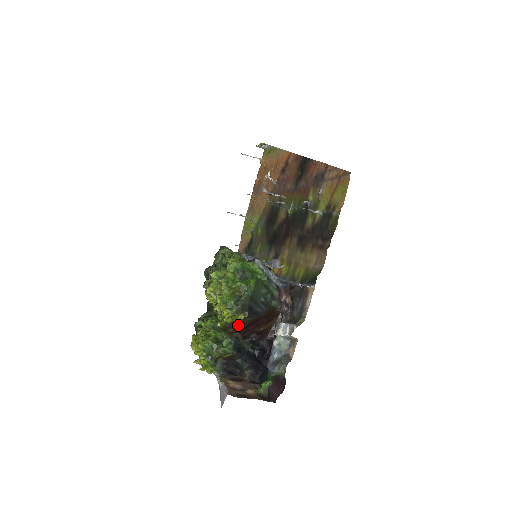
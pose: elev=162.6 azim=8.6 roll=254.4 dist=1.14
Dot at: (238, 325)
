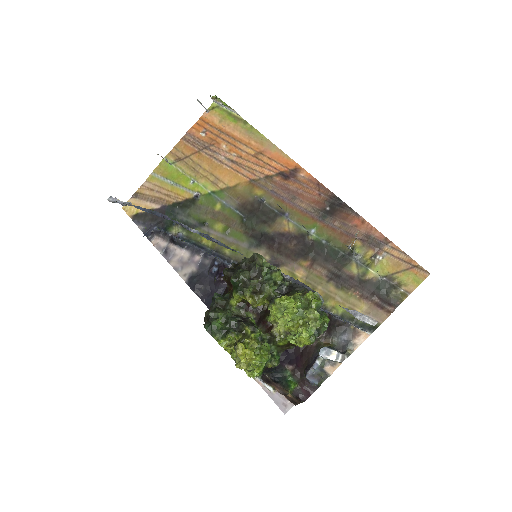
Dot at: (295, 345)
